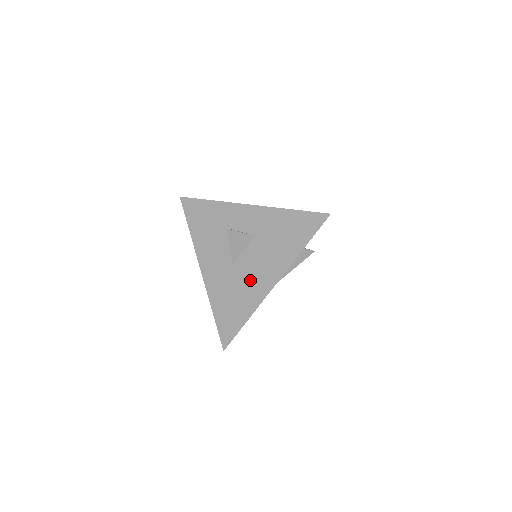
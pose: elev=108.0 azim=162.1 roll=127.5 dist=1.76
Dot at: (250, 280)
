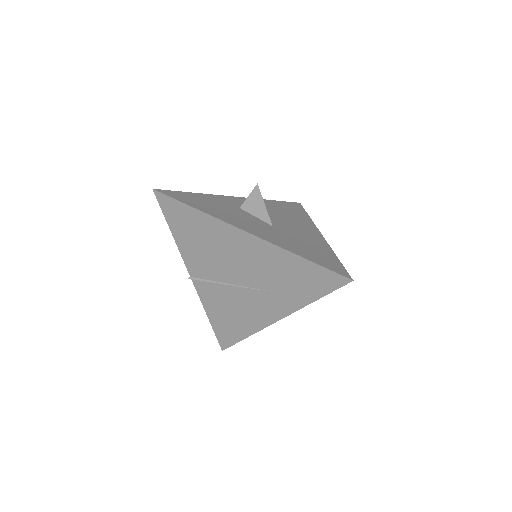
Dot at: (300, 233)
